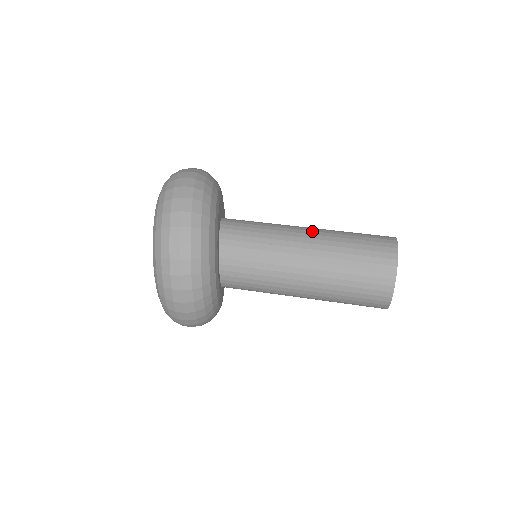
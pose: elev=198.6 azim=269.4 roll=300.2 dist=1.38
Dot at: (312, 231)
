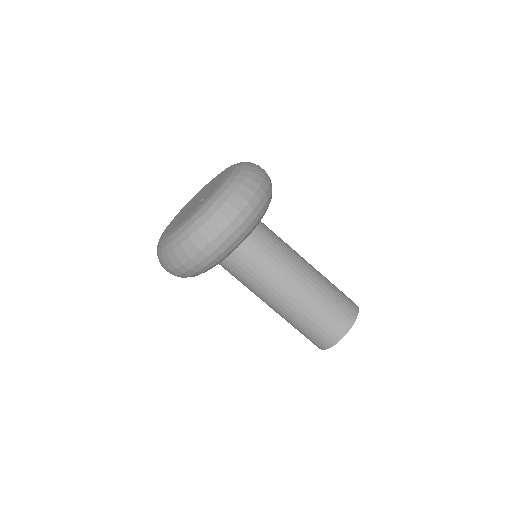
Dot at: occluded
